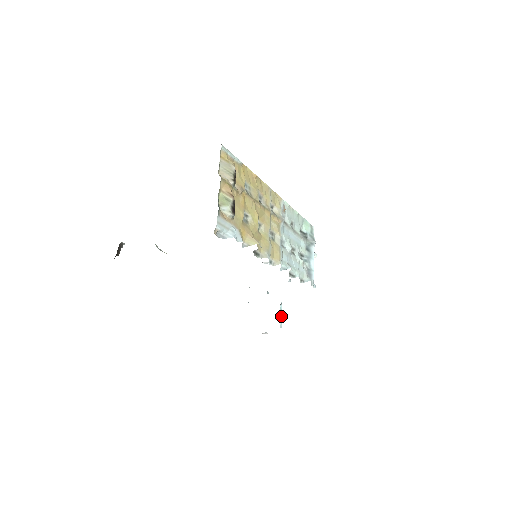
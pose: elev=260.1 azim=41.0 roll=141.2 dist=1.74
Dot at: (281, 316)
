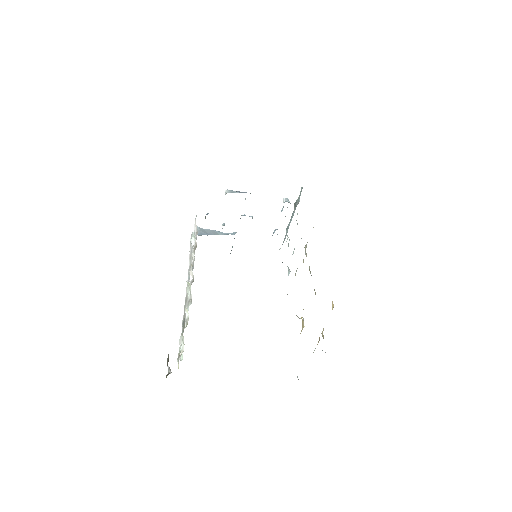
Dot at: (232, 246)
